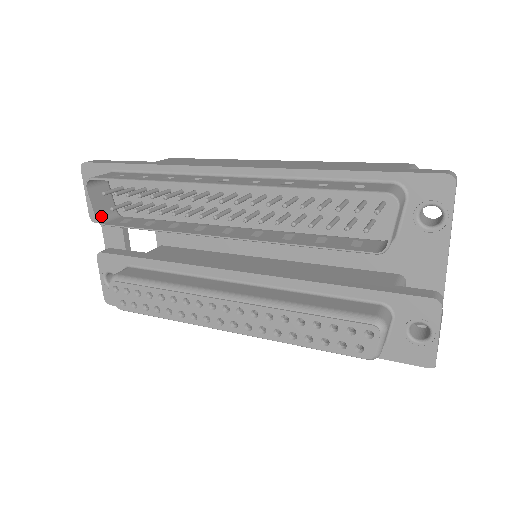
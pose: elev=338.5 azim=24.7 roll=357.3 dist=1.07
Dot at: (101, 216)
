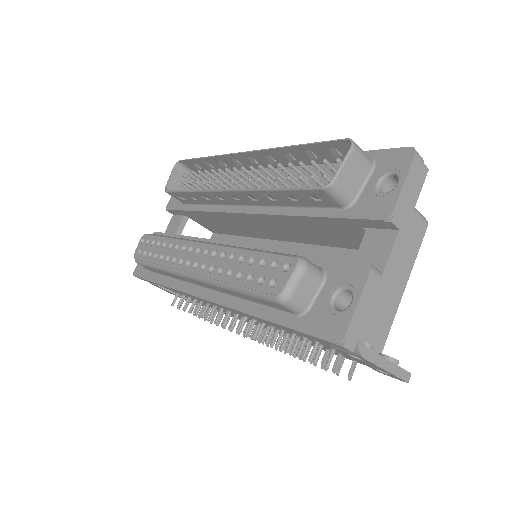
Dot at: occluded
